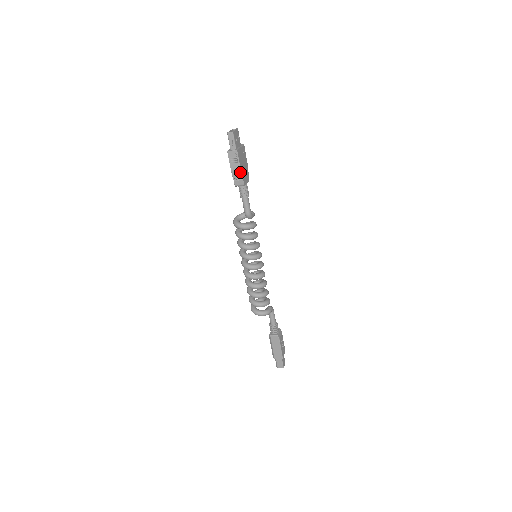
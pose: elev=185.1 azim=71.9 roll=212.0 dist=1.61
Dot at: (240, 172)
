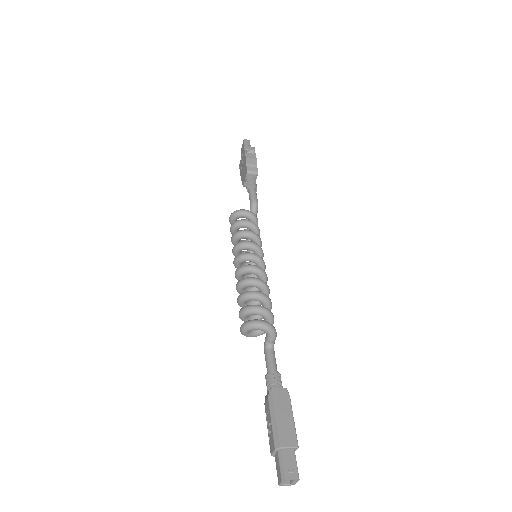
Dot at: (255, 161)
